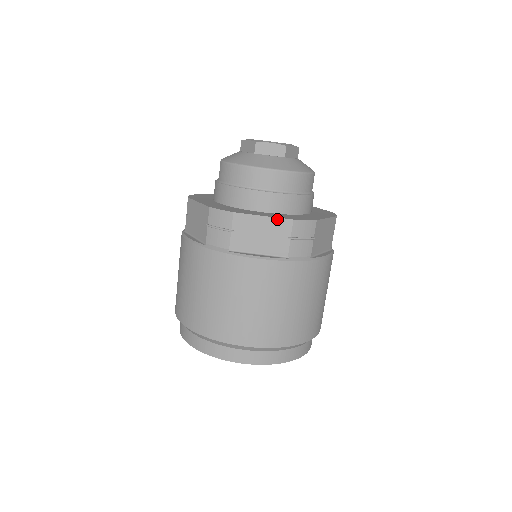
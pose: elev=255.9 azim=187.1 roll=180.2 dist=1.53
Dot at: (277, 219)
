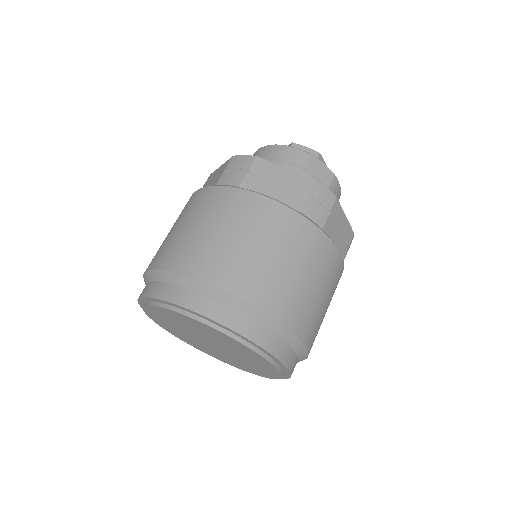
Dot at: (226, 162)
